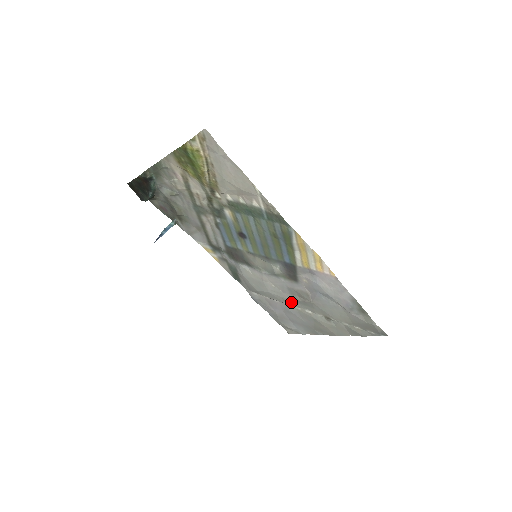
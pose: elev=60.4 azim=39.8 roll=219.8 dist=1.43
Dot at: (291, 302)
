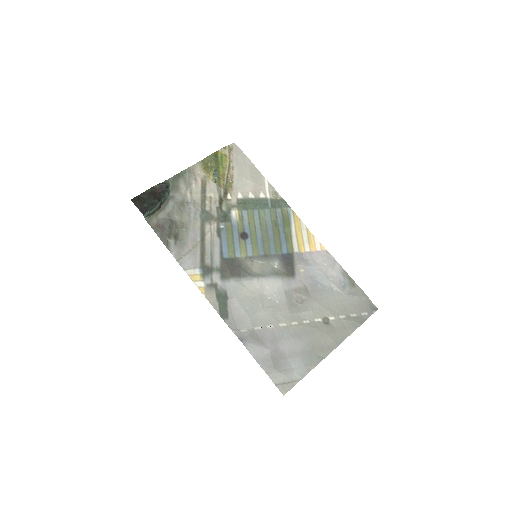
Dot at: (288, 316)
